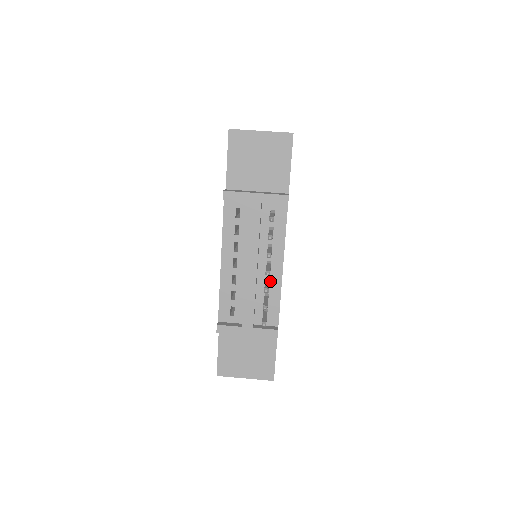
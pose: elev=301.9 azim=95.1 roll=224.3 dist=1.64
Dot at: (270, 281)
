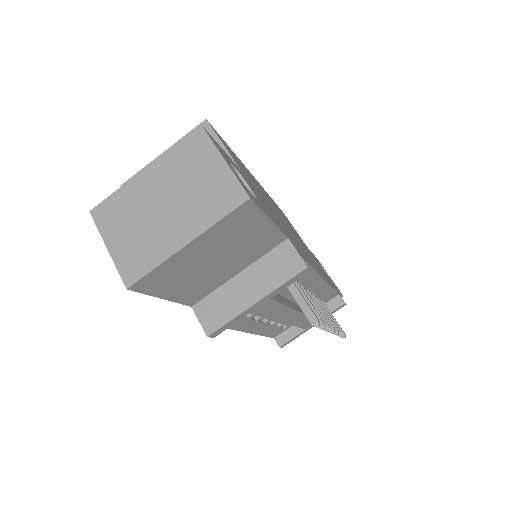
Dot at: (314, 294)
